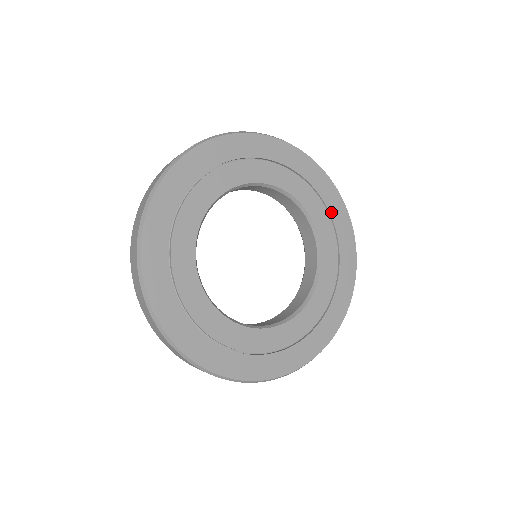
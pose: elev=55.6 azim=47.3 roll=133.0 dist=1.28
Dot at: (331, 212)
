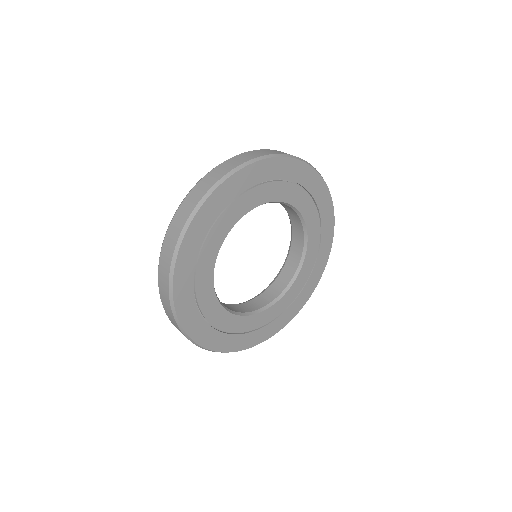
Dot at: (306, 285)
